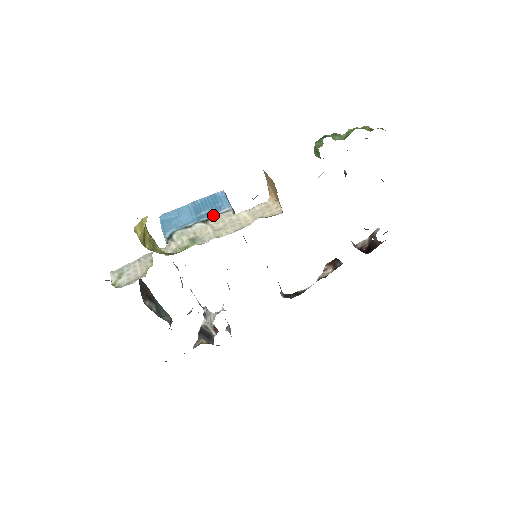
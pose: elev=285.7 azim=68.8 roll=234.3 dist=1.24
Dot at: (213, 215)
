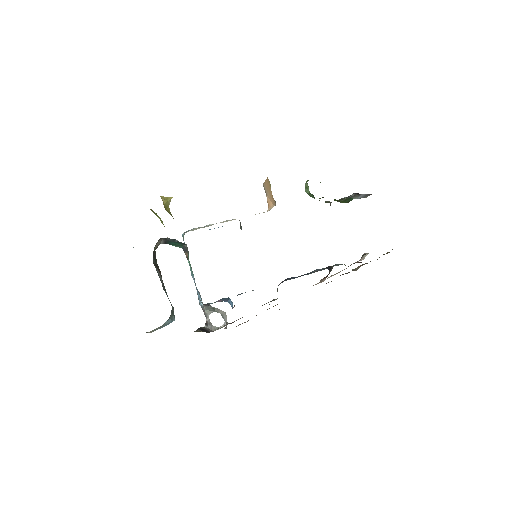
Dot at: occluded
